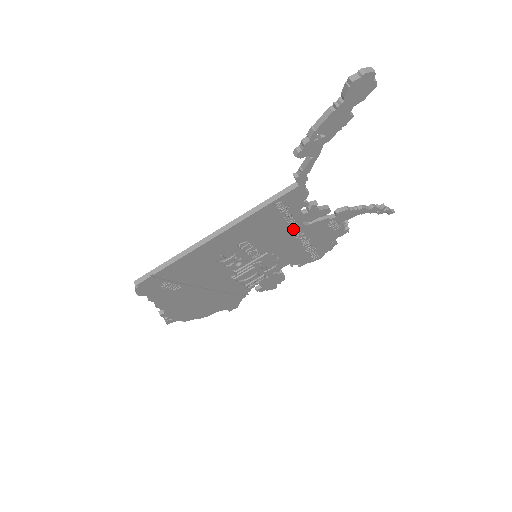
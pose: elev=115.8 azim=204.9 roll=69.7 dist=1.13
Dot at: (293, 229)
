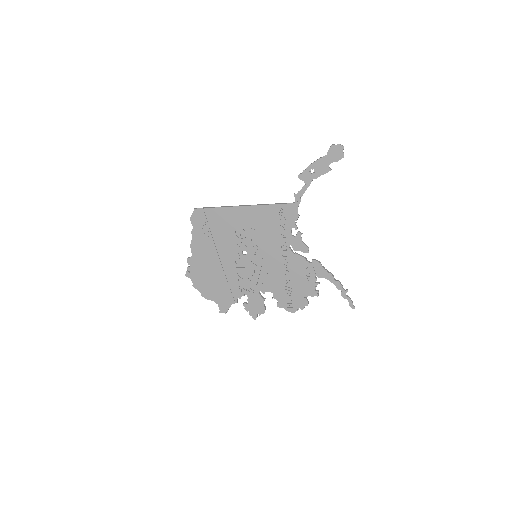
Dot at: (283, 247)
